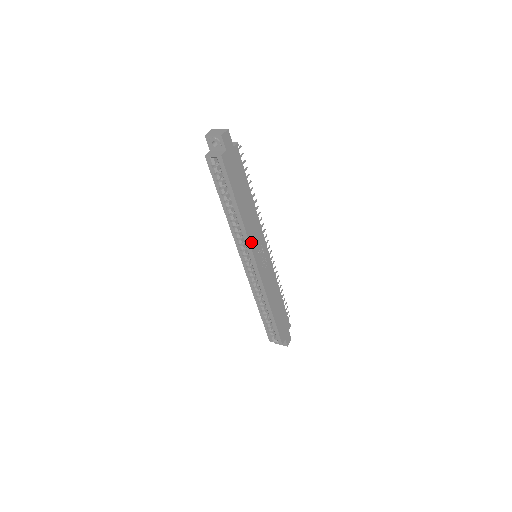
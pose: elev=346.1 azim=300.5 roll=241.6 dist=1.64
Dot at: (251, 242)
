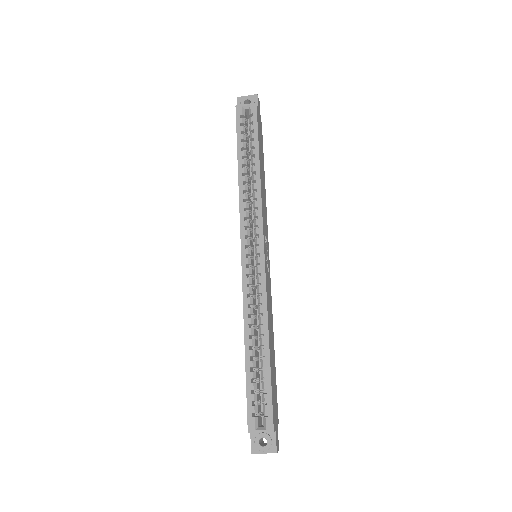
Dot at: (262, 214)
